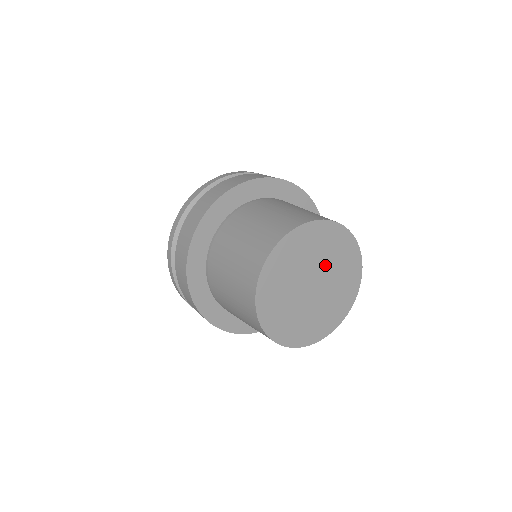
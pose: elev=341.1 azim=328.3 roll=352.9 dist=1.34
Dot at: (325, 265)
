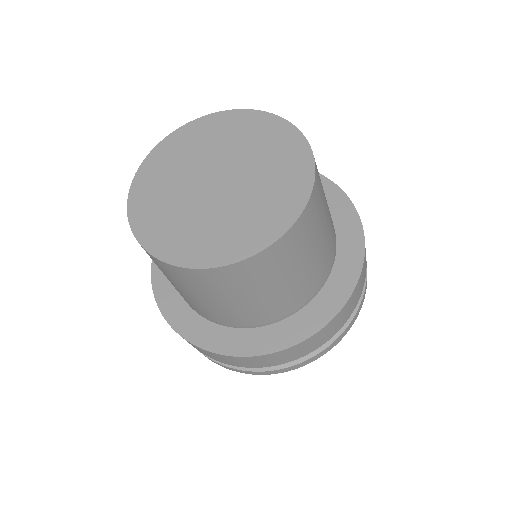
Dot at: (242, 159)
